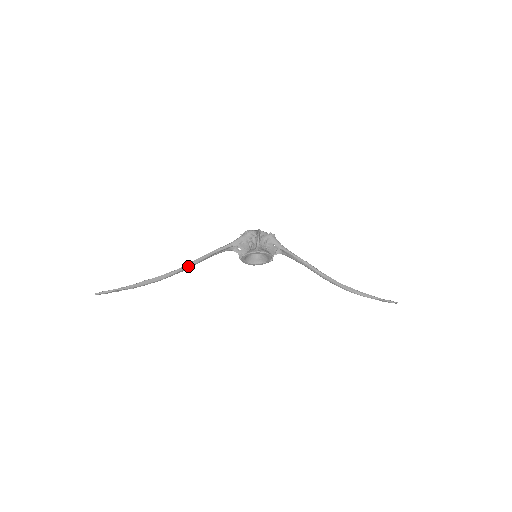
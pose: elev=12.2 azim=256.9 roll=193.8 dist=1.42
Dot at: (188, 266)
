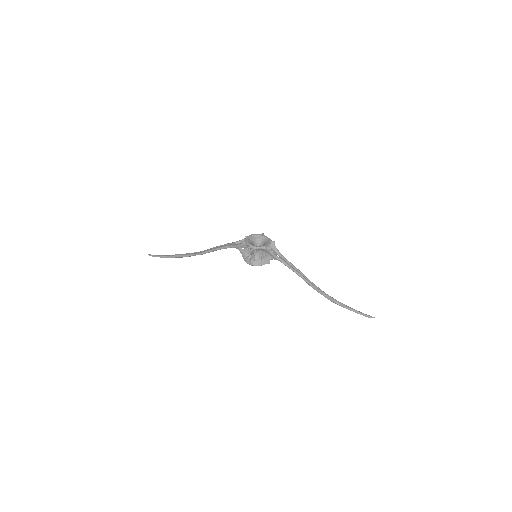
Dot at: occluded
